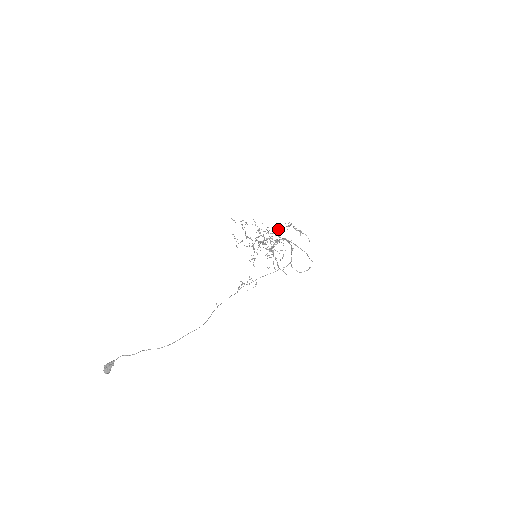
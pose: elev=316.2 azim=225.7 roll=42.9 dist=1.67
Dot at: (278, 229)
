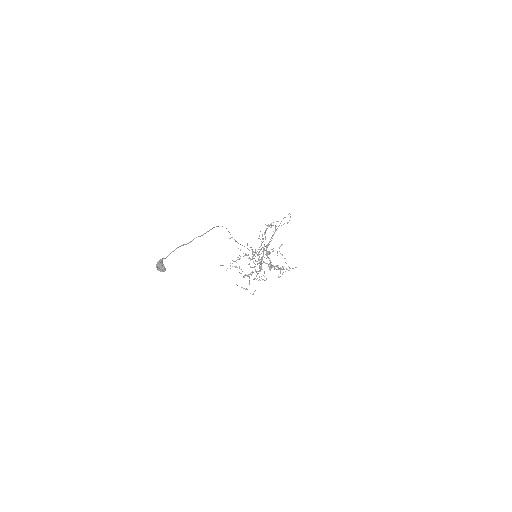
Dot at: occluded
